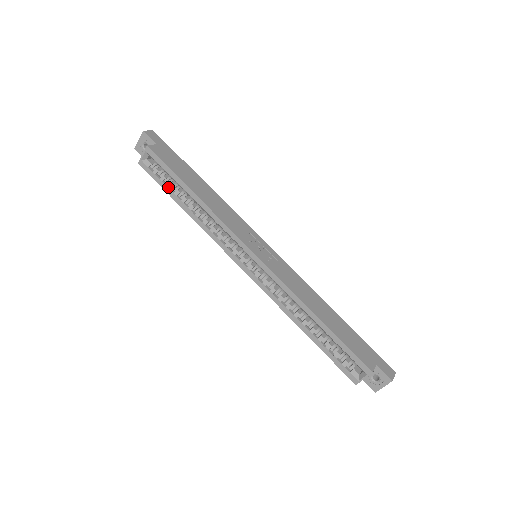
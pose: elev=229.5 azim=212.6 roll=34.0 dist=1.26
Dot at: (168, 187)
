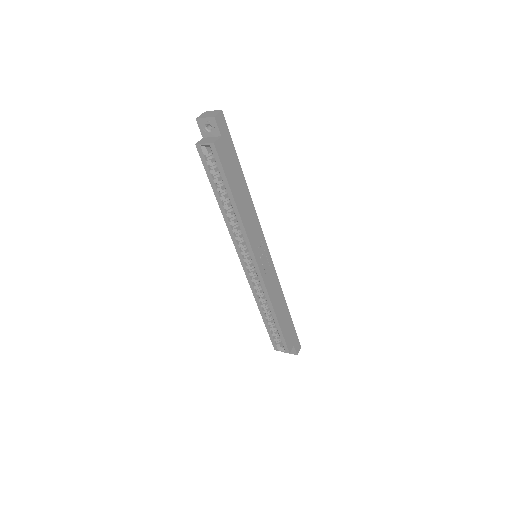
Dot at: (214, 181)
